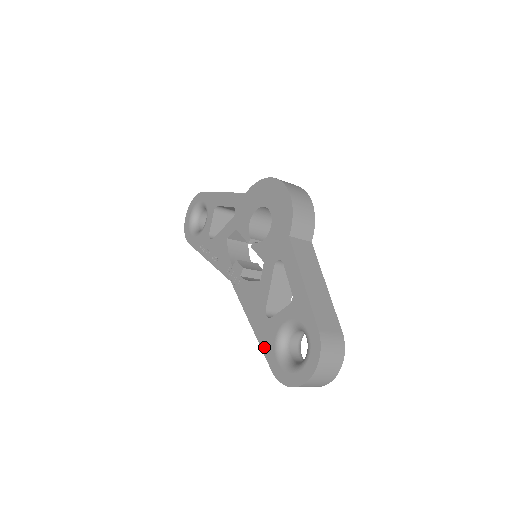
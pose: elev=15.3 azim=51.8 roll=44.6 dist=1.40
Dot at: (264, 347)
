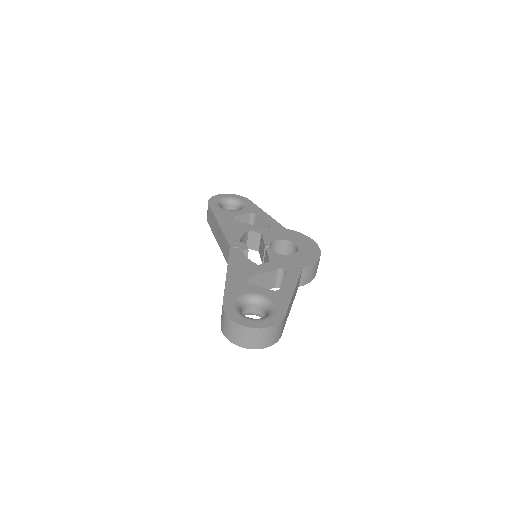
Dot at: (228, 290)
